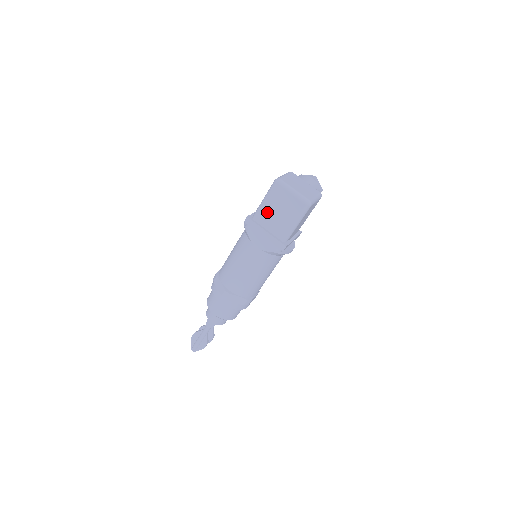
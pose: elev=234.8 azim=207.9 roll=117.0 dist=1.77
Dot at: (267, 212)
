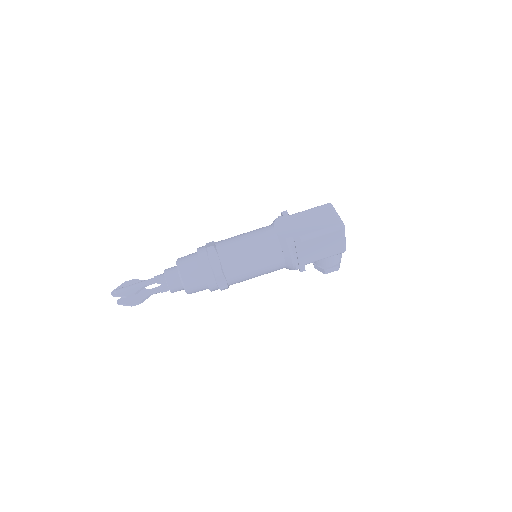
Dot at: (305, 216)
